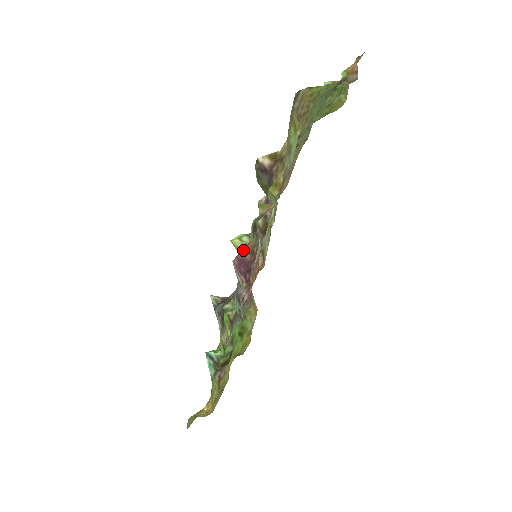
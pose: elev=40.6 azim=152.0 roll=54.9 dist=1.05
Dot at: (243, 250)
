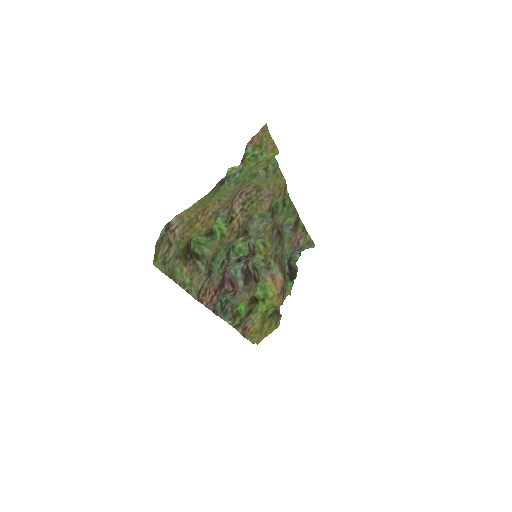
Dot at: occluded
